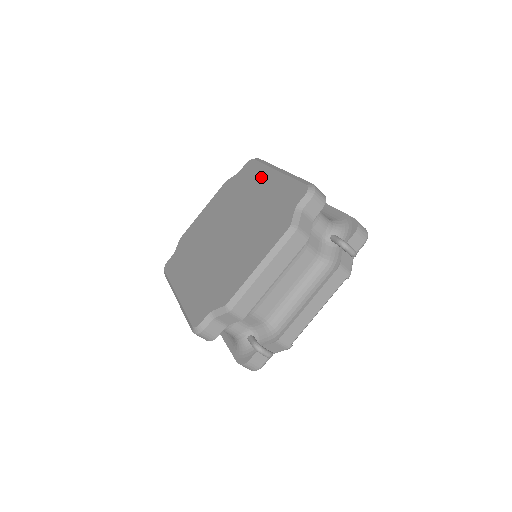
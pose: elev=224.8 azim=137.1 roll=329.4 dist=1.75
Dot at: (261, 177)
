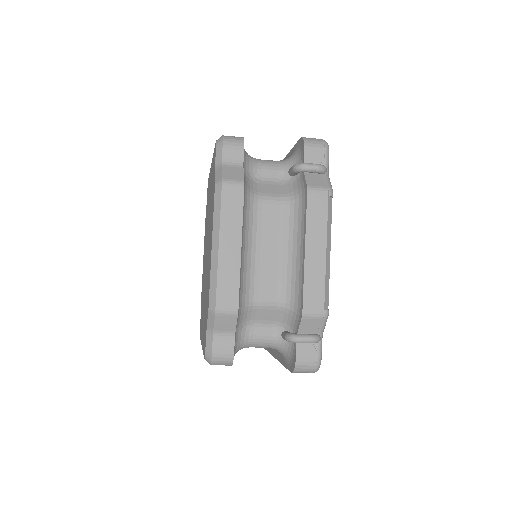
Dot at: (209, 182)
